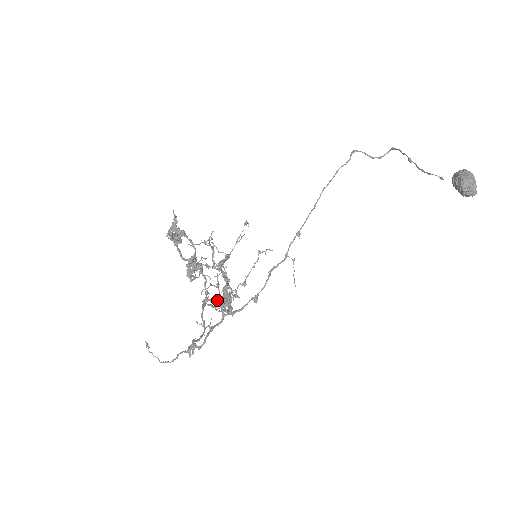
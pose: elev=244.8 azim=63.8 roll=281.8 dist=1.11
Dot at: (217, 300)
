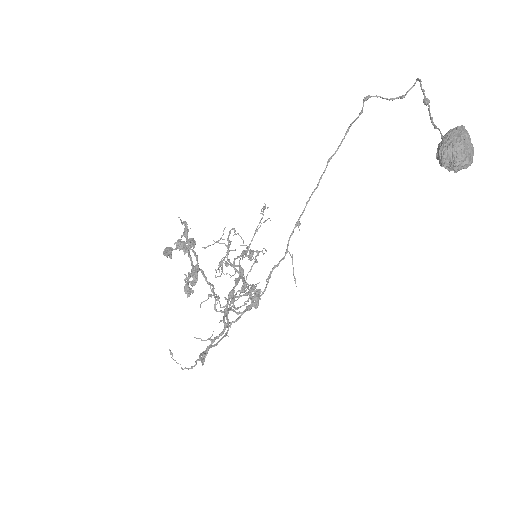
Dot at: (244, 295)
